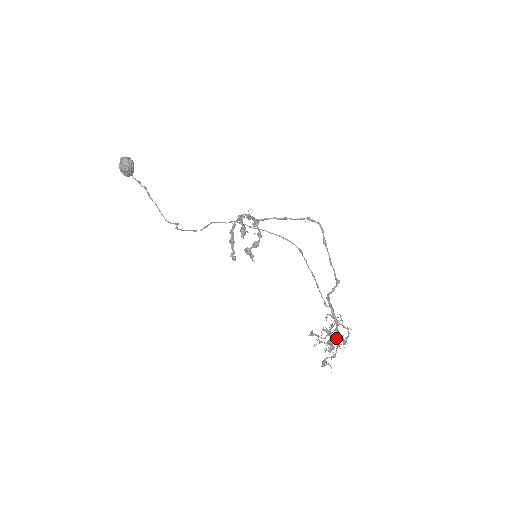
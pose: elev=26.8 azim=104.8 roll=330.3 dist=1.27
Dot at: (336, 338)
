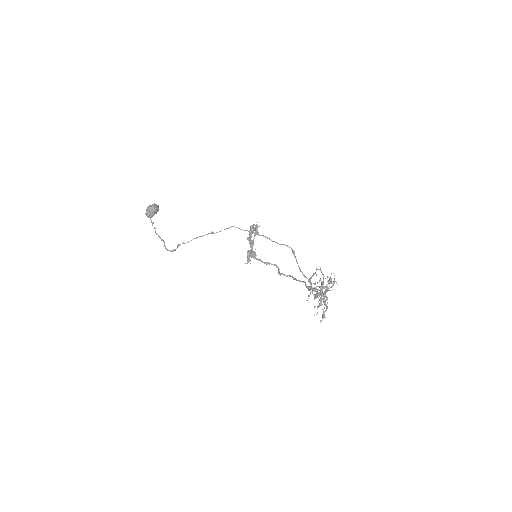
Dot at: (327, 289)
